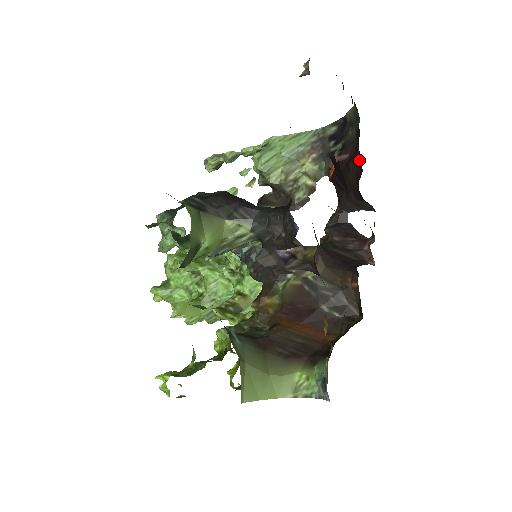
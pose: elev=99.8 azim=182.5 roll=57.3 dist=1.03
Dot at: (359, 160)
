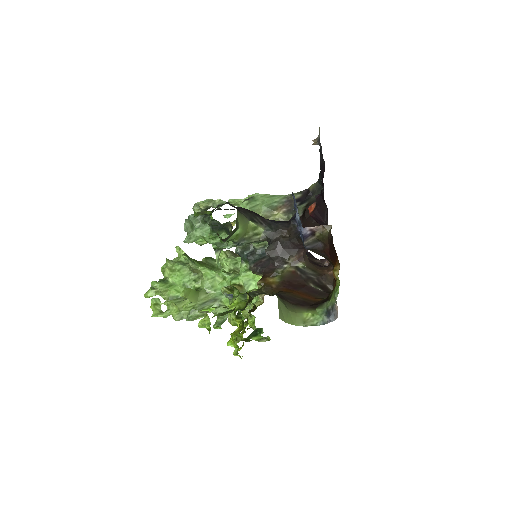
Dot at: occluded
